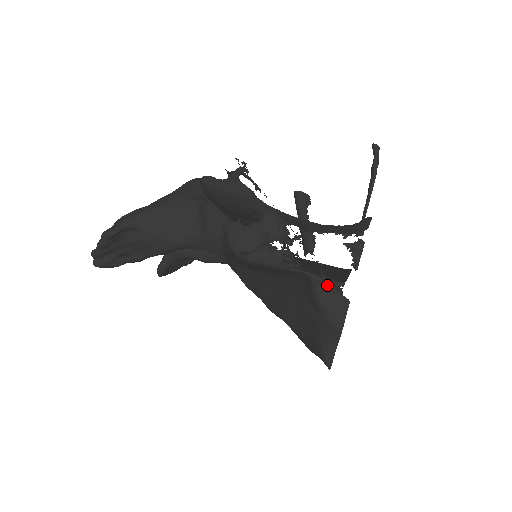
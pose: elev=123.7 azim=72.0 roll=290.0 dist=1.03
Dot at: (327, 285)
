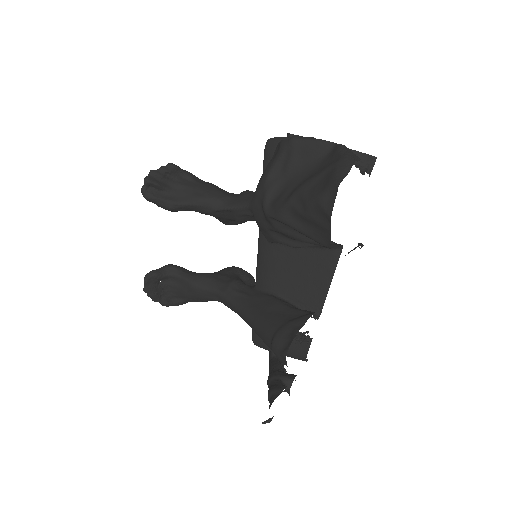
Dot at: (348, 149)
